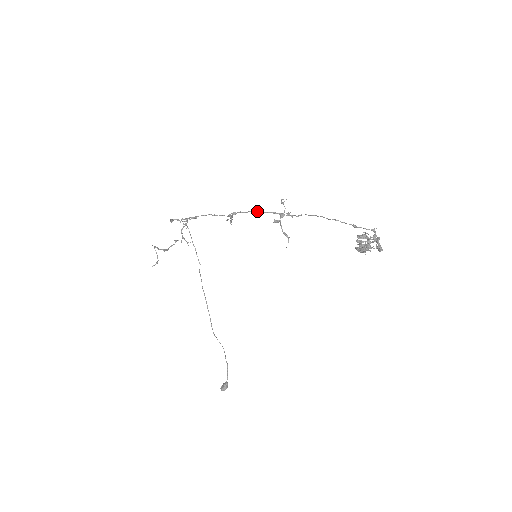
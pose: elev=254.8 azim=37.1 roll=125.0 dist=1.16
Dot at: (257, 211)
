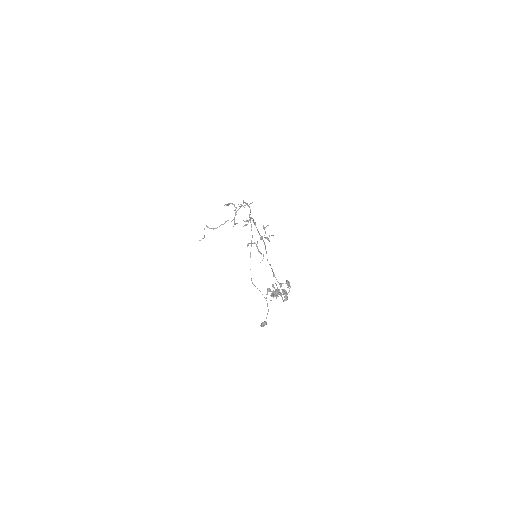
Dot at: occluded
